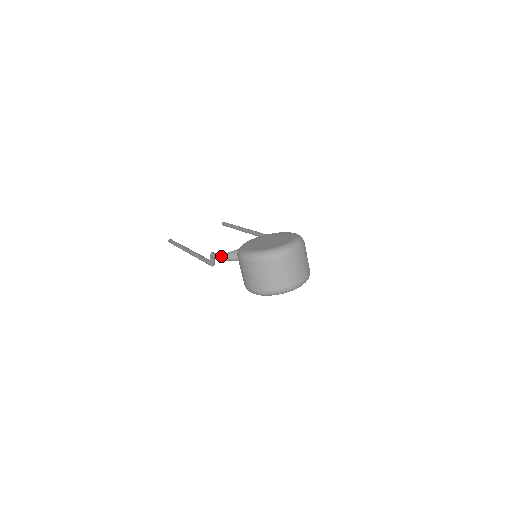
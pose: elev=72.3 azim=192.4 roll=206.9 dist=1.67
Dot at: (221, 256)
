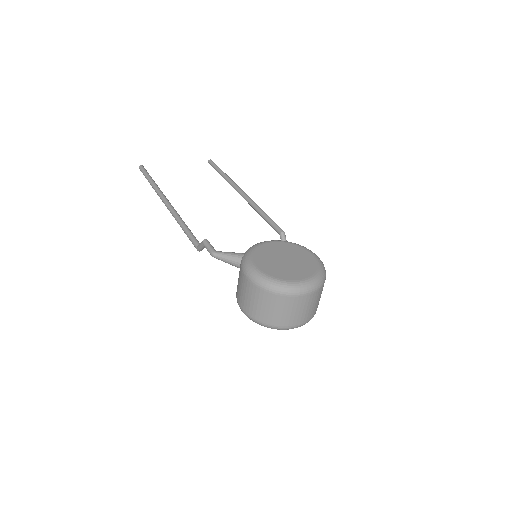
Dot at: (218, 255)
